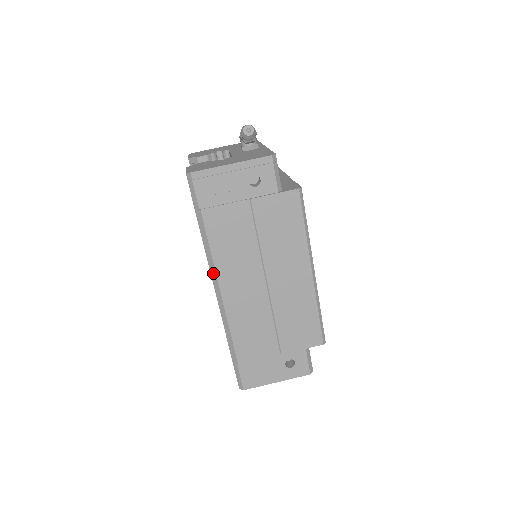
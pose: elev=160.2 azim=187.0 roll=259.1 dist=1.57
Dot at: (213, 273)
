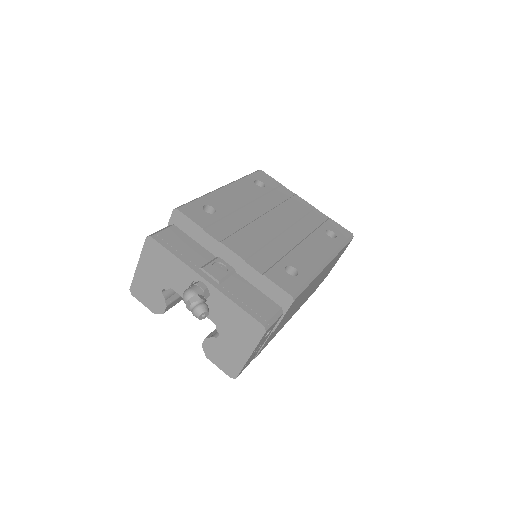
Dot at: occluded
